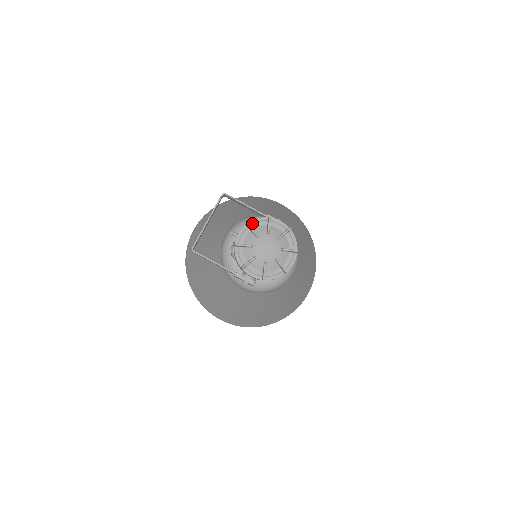
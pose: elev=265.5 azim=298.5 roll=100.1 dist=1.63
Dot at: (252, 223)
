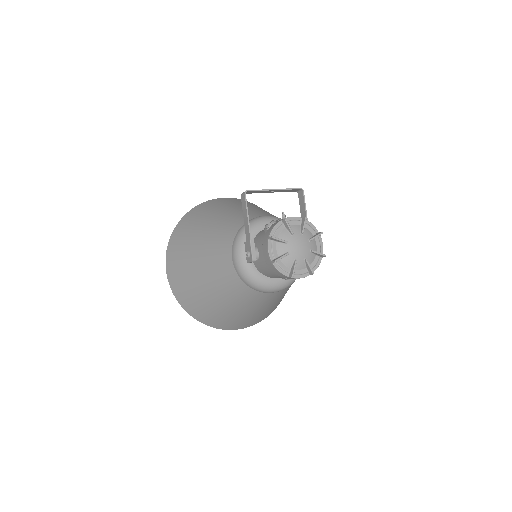
Dot at: (307, 222)
